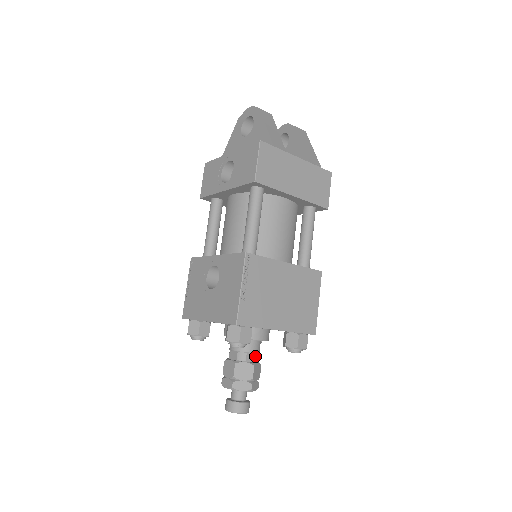
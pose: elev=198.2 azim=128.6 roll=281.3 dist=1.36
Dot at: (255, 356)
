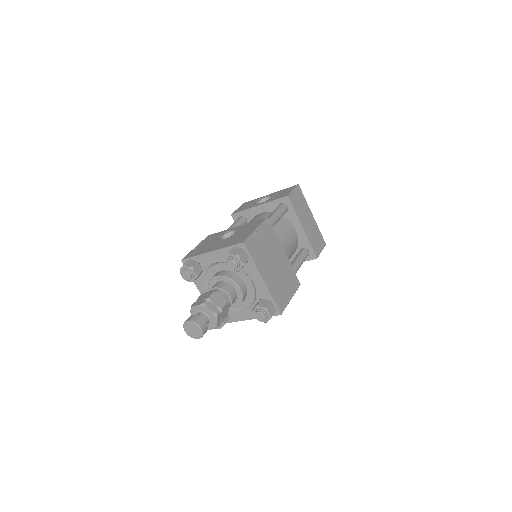
Dot at: (229, 301)
